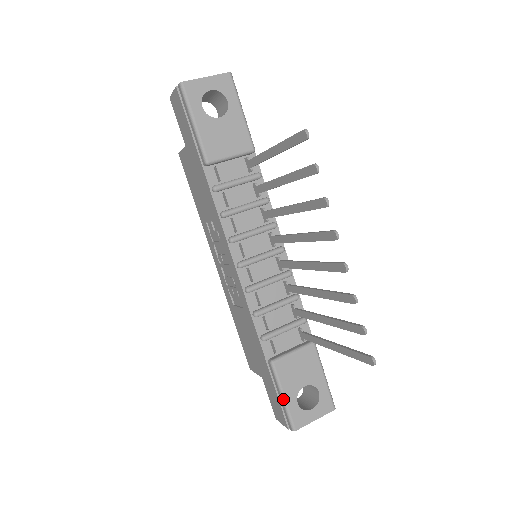
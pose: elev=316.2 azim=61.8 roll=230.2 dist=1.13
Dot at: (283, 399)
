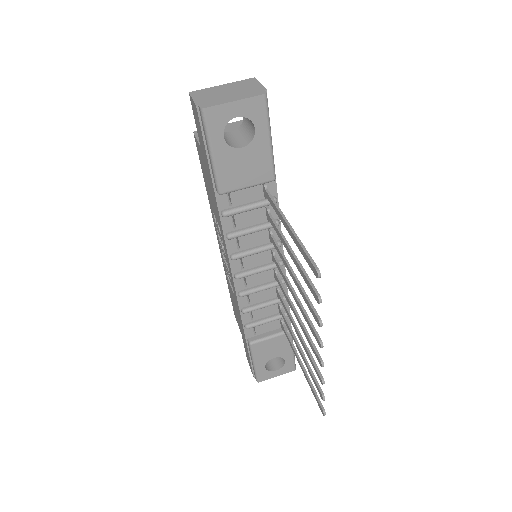
Dot at: (254, 365)
